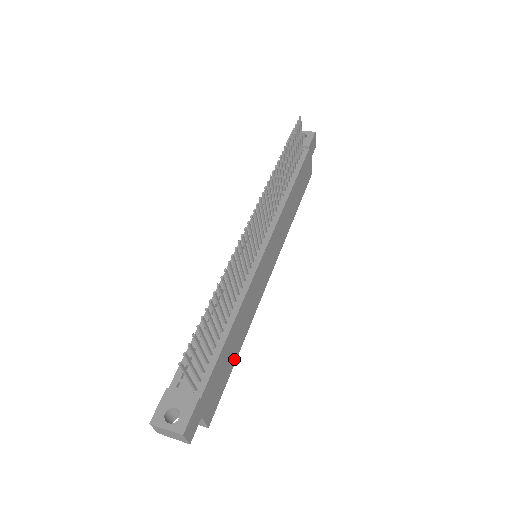
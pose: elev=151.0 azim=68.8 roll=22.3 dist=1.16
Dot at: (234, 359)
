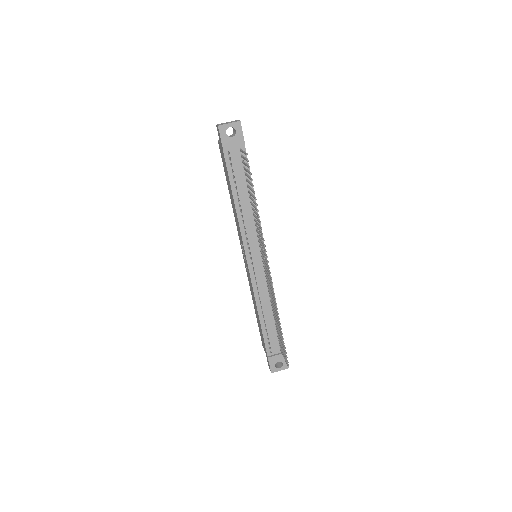
Dot at: occluded
